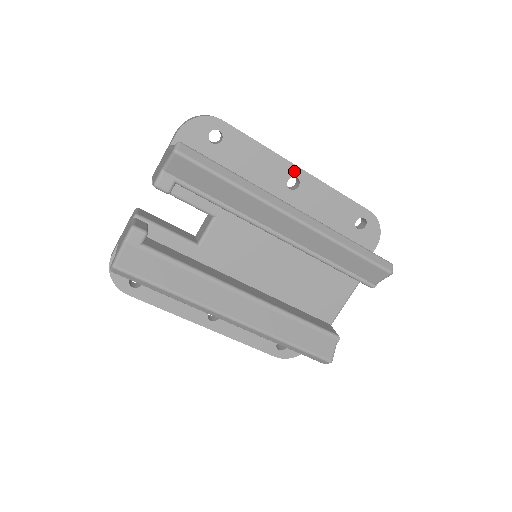
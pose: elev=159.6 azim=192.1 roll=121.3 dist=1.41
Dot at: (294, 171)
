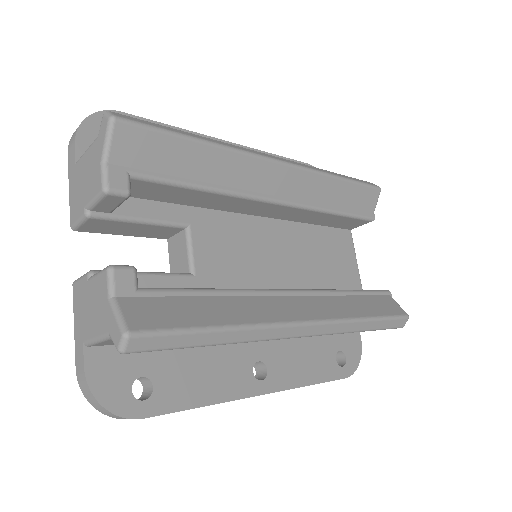
Dot at: occluded
